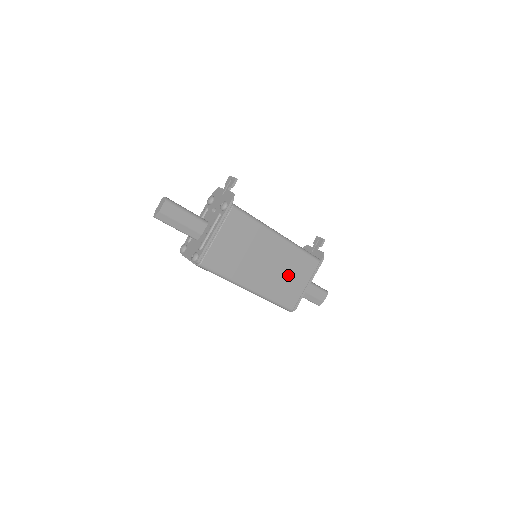
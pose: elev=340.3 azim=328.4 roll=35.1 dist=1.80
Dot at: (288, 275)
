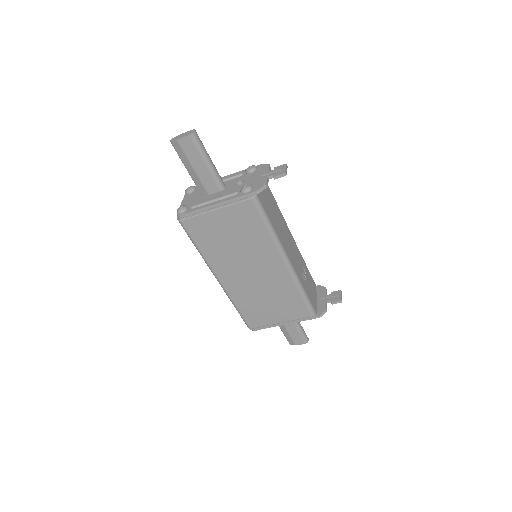
Dot at: (268, 300)
